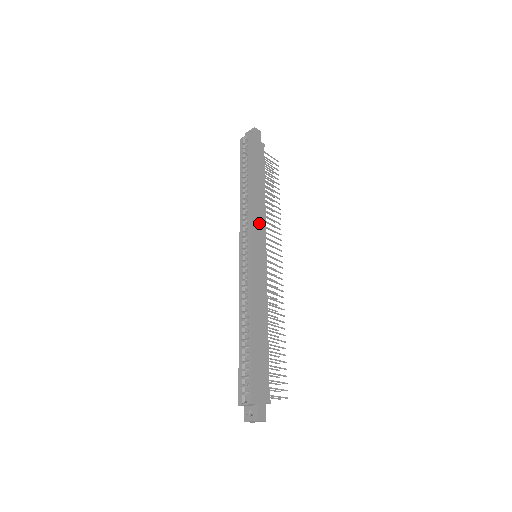
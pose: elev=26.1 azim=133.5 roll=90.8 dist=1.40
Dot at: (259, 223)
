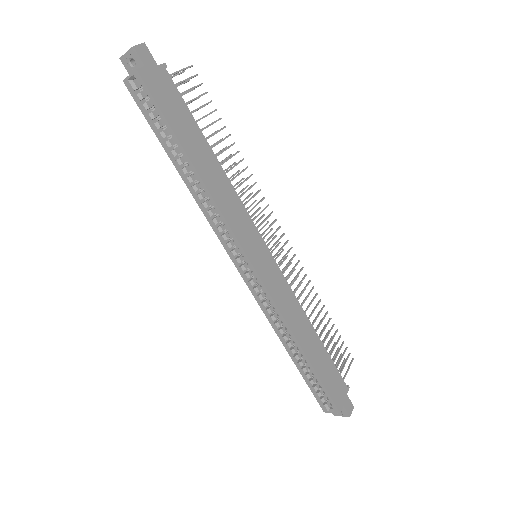
Dot at: (238, 216)
